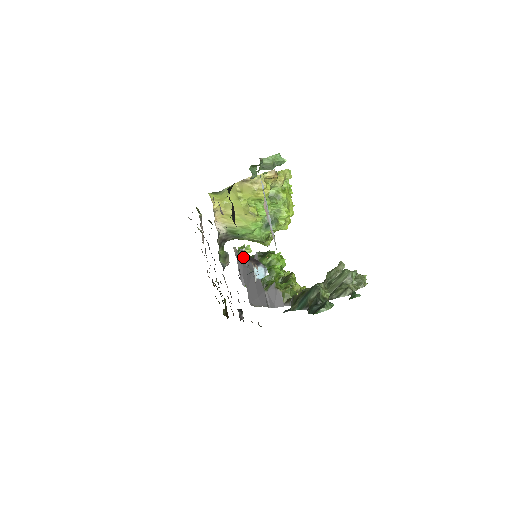
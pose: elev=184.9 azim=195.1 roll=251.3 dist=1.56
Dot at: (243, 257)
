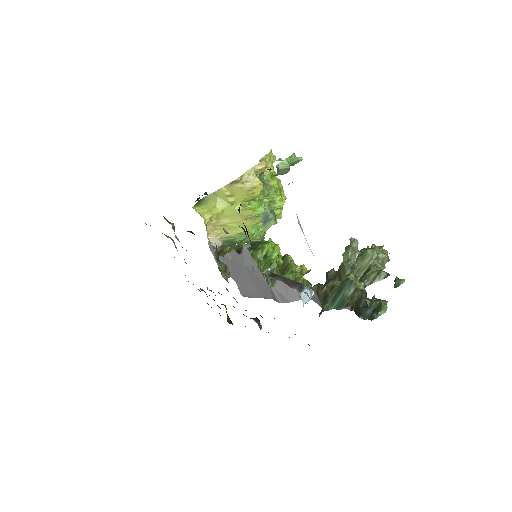
Dot at: occluded
